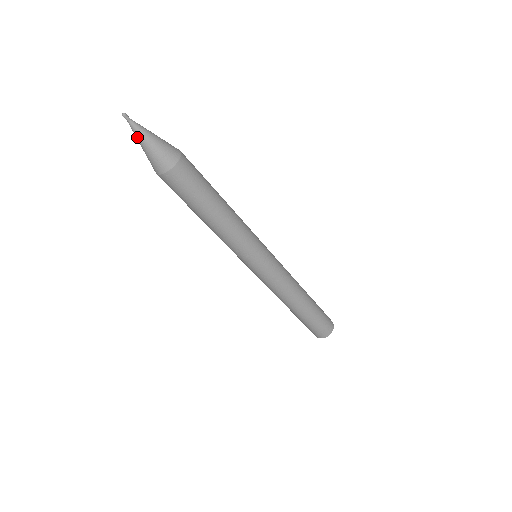
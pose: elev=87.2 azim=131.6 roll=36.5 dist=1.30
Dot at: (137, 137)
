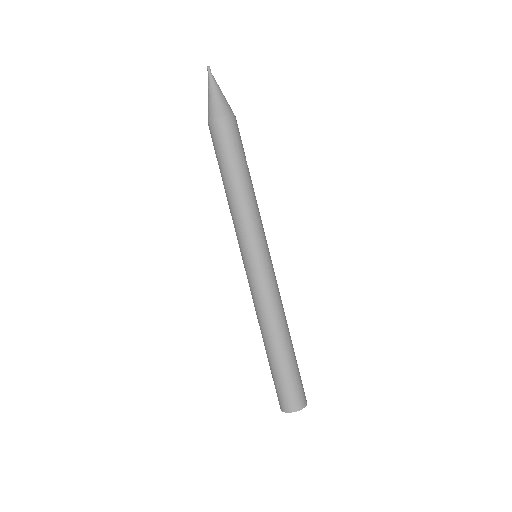
Dot at: (209, 86)
